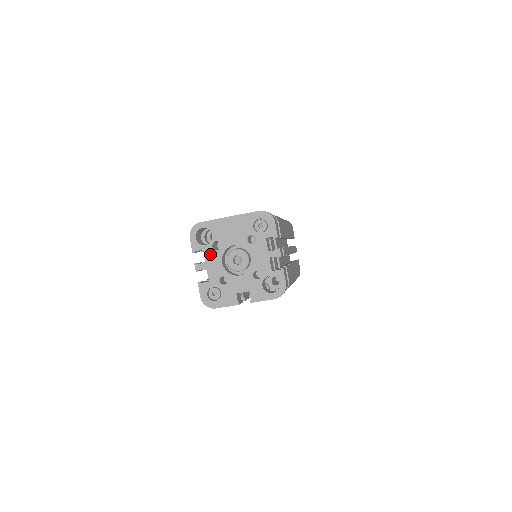
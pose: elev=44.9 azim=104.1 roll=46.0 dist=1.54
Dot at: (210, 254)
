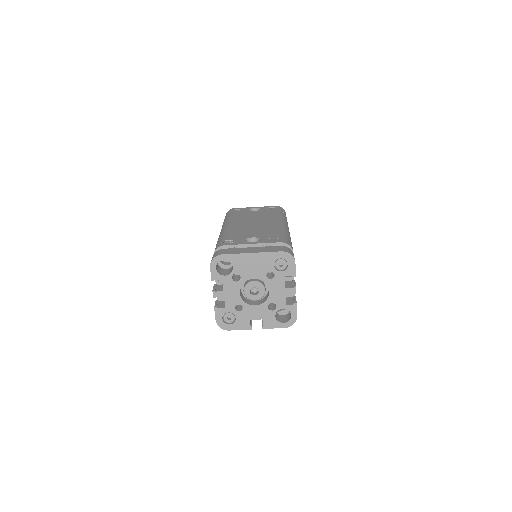
Dot at: (229, 284)
